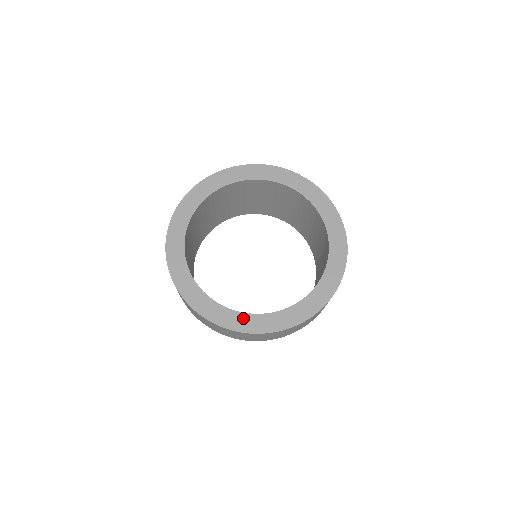
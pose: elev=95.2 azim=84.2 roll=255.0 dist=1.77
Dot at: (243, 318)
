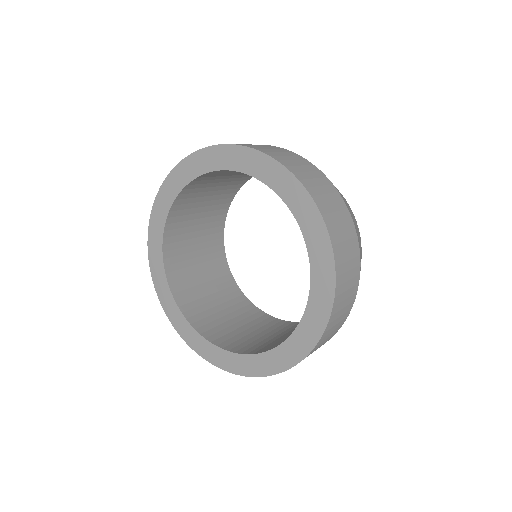
Dot at: (175, 311)
